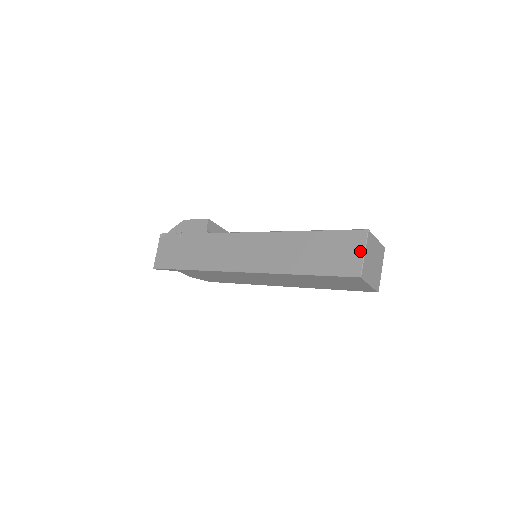
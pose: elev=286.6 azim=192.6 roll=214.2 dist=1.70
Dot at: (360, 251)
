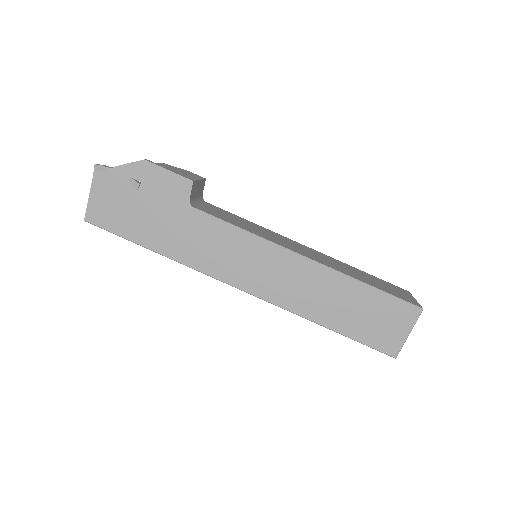
Dot at: (405, 331)
